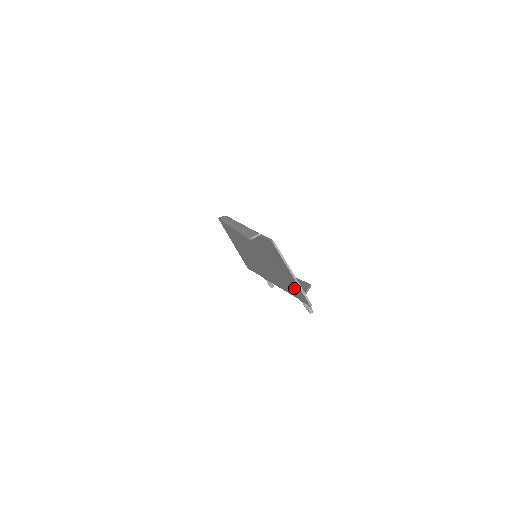
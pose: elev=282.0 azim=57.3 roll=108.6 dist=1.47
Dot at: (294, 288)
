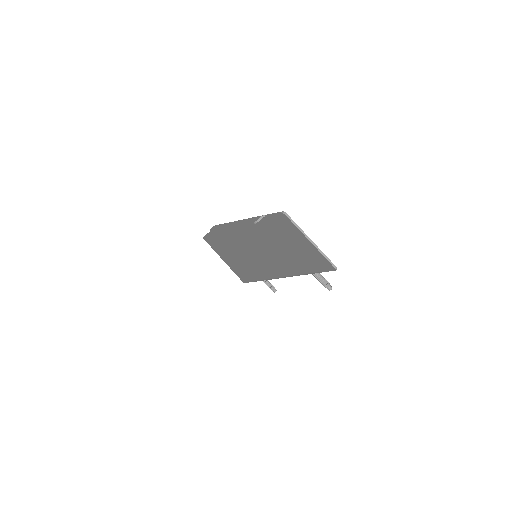
Dot at: (313, 260)
